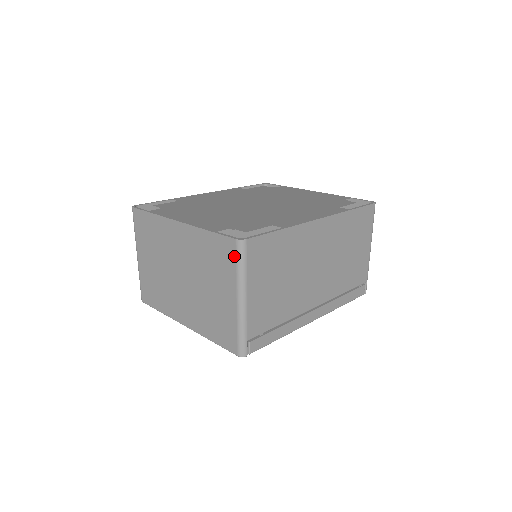
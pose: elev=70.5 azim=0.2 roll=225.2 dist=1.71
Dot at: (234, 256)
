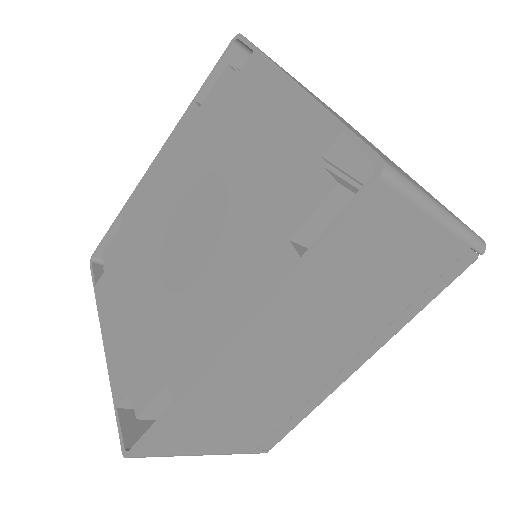
Dot at: occluded
